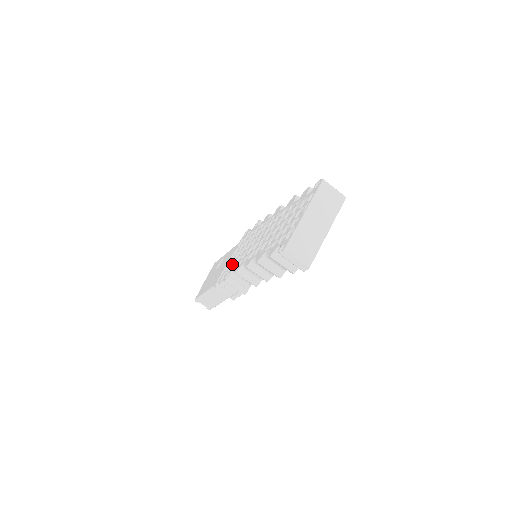
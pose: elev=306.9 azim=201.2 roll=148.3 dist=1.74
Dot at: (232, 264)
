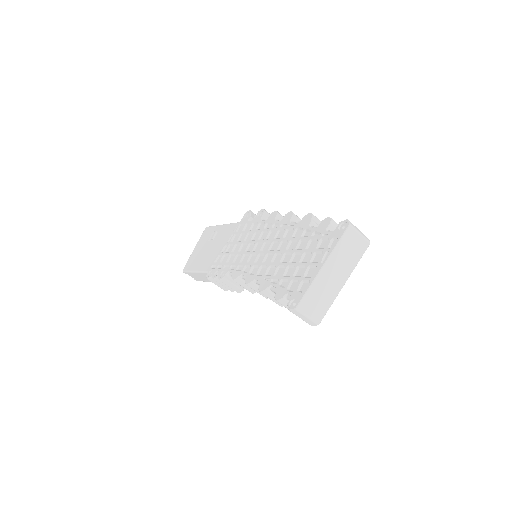
Dot at: (228, 258)
